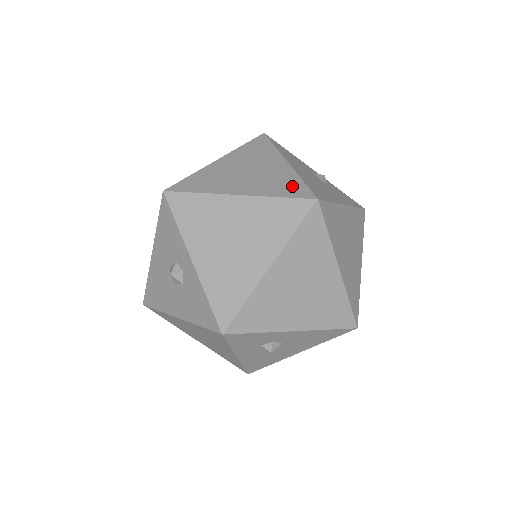
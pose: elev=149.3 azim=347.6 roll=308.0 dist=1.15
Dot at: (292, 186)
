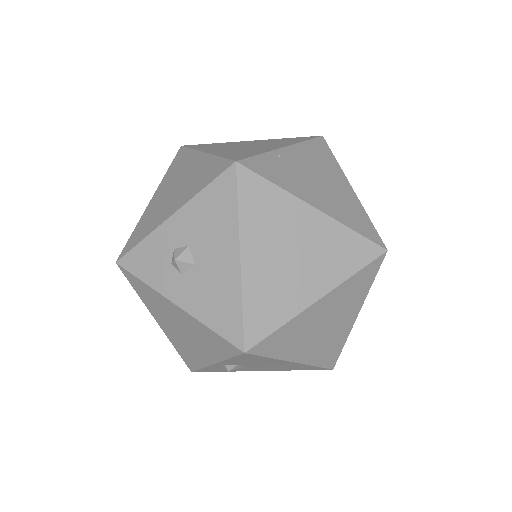
Dot at: occluded
